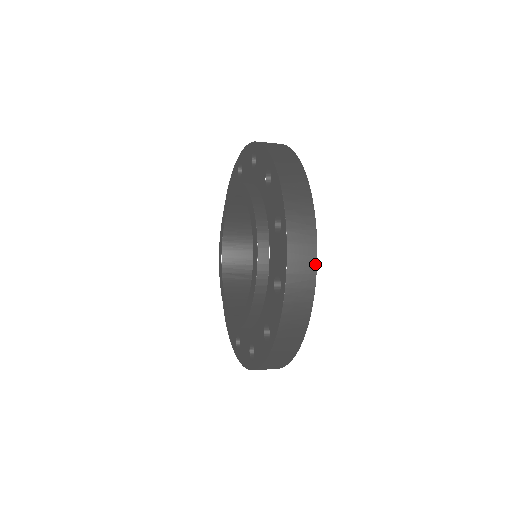
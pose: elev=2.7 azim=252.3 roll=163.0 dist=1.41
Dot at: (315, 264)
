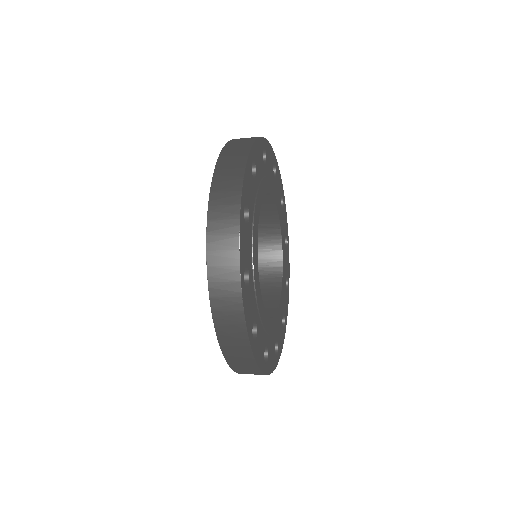
Dot at: (258, 369)
